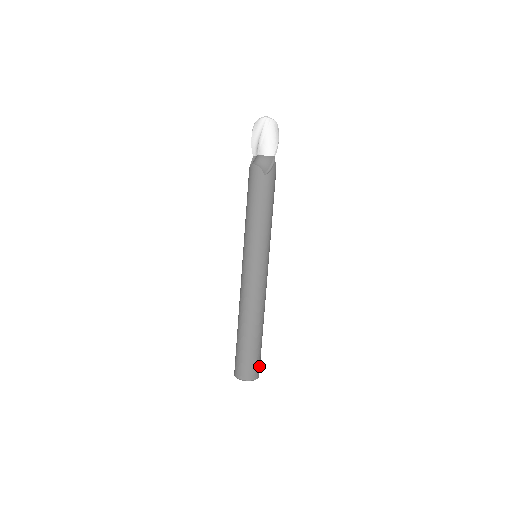
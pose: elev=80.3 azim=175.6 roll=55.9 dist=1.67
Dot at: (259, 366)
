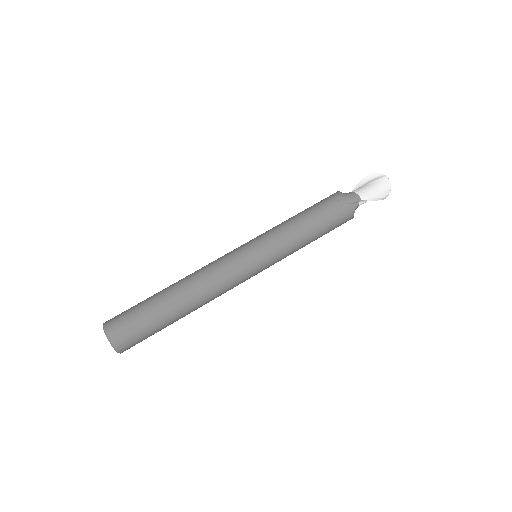
Dot at: (131, 338)
